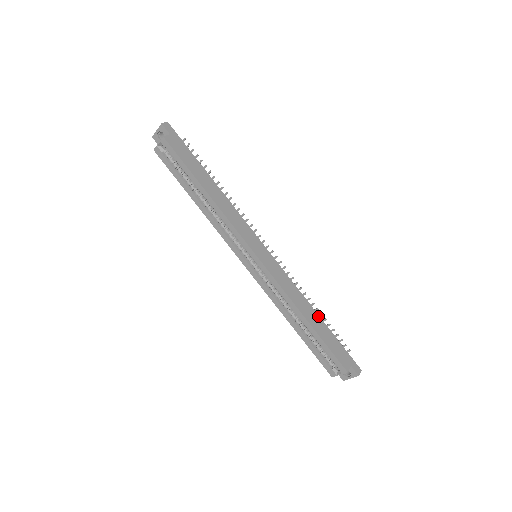
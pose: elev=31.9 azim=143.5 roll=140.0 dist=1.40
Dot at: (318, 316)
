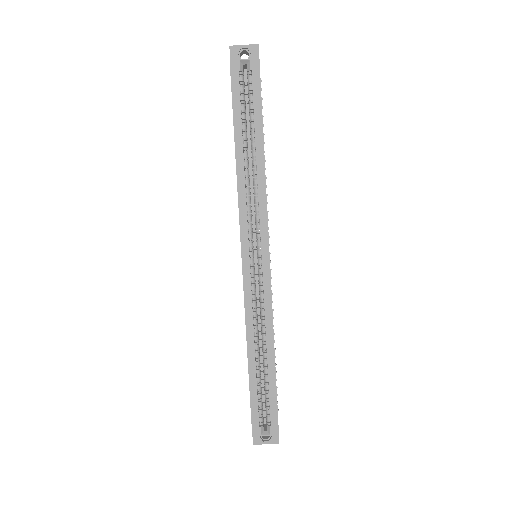
Dot at: (275, 357)
